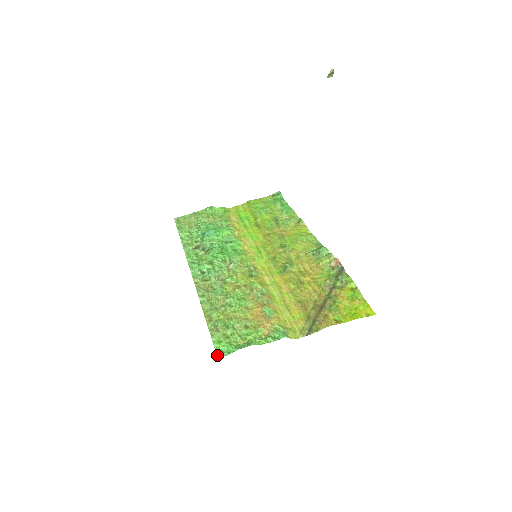
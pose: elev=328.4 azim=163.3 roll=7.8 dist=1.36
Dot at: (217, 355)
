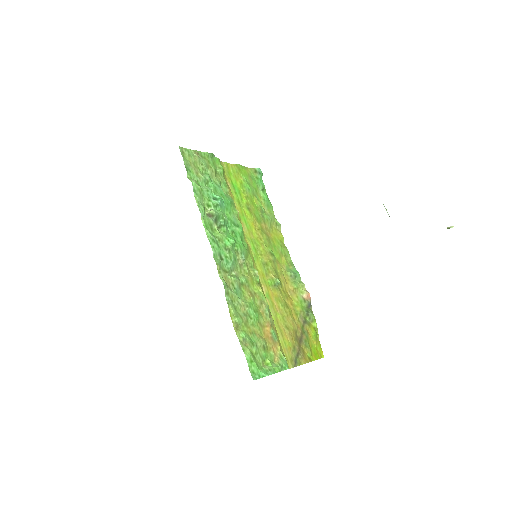
Dot at: (253, 377)
